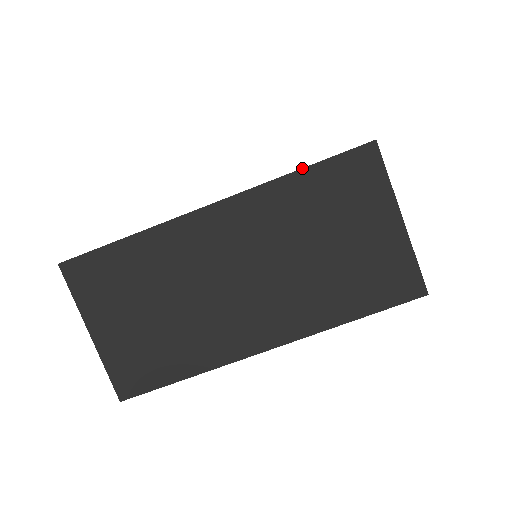
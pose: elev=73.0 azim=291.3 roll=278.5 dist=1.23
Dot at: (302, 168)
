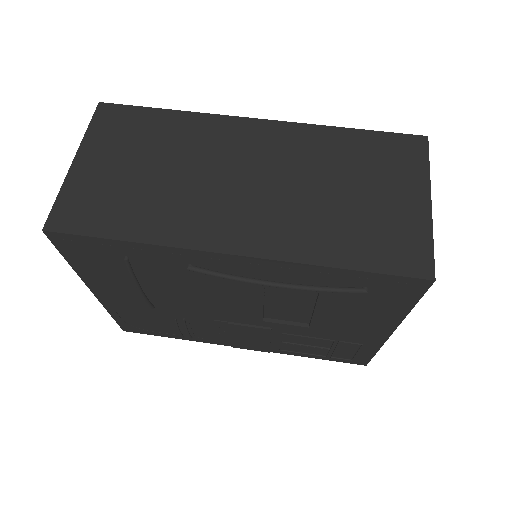
Dot at: (353, 128)
